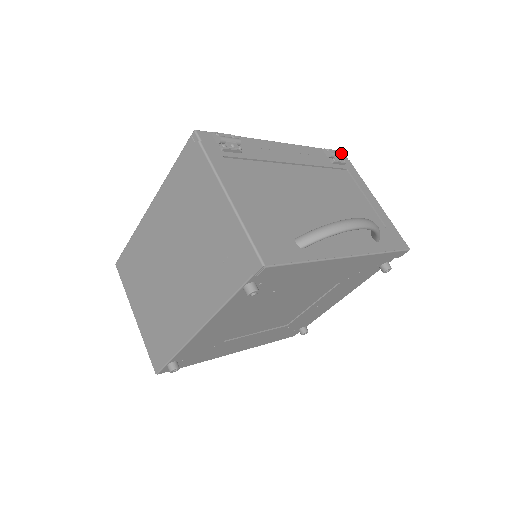
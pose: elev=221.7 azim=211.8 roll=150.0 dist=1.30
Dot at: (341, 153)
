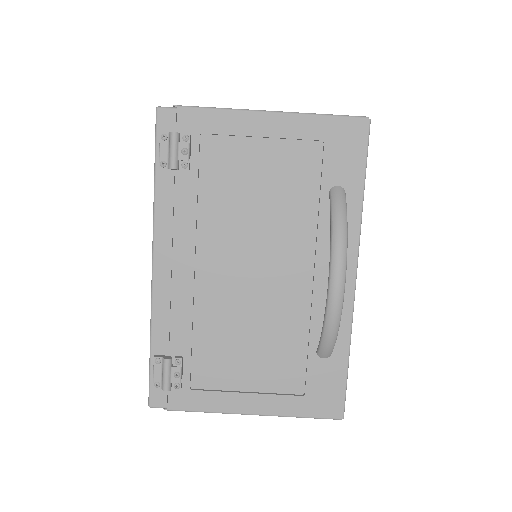
Dot at: (172, 139)
